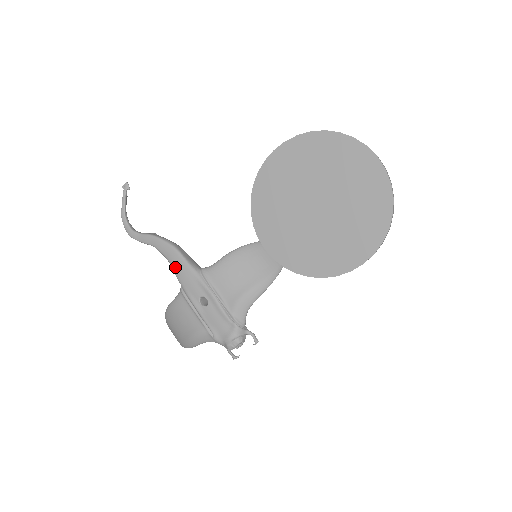
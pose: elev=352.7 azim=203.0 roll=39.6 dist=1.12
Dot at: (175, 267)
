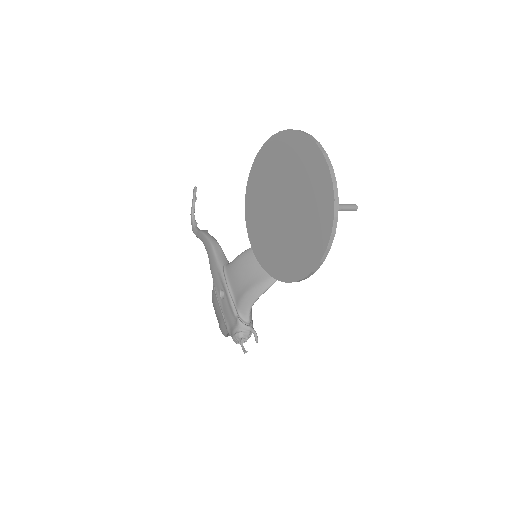
Dot at: (210, 261)
